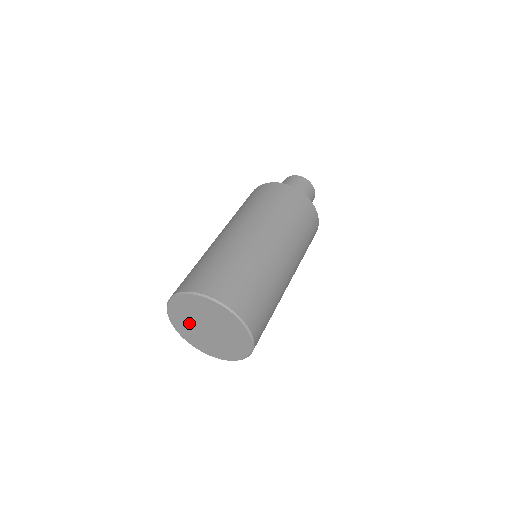
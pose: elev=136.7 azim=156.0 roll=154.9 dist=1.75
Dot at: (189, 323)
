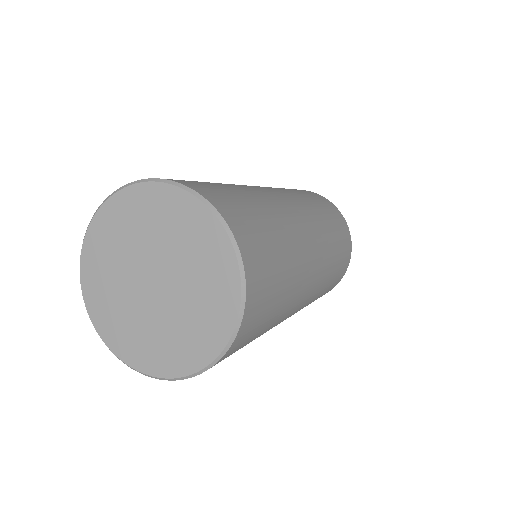
Dot at: (121, 298)
